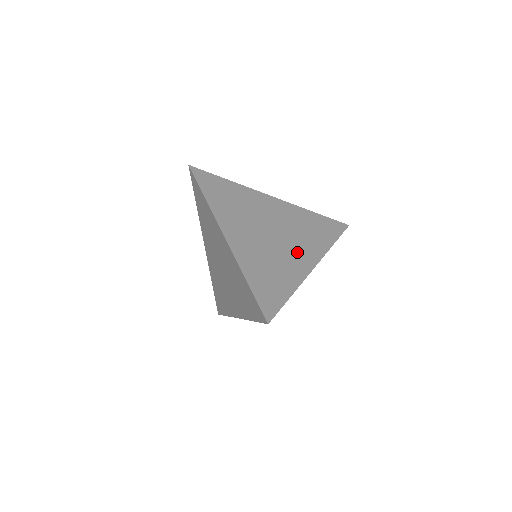
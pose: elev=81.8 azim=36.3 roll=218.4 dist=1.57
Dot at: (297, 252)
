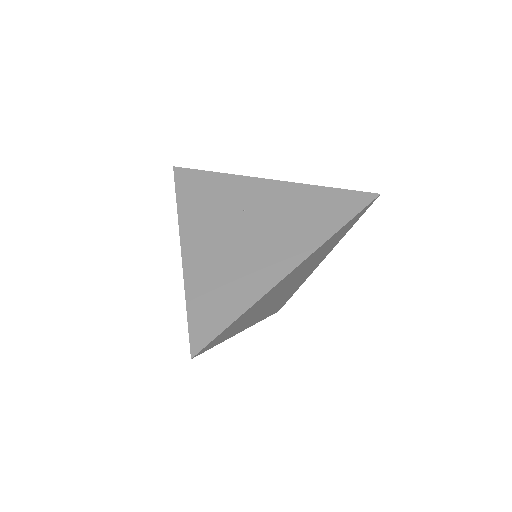
Dot at: (272, 254)
